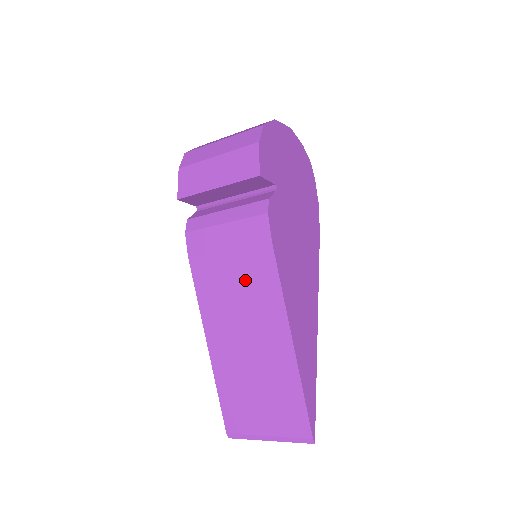
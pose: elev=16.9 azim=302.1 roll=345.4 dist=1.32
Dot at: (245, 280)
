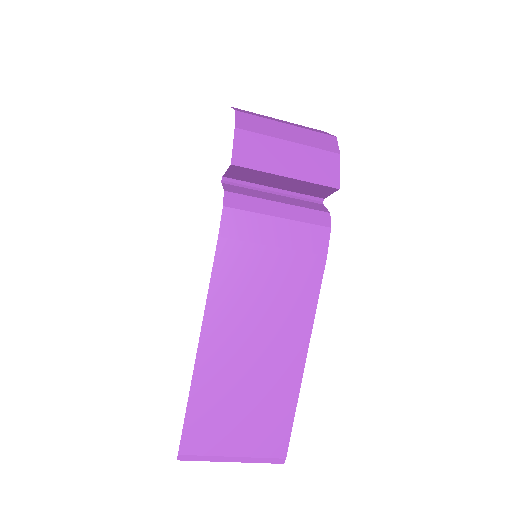
Dot at: (281, 286)
